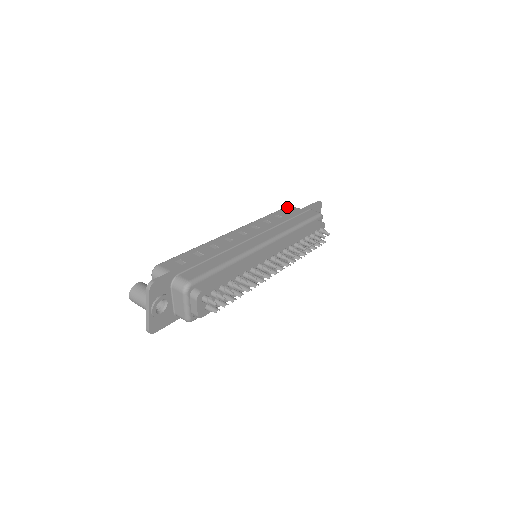
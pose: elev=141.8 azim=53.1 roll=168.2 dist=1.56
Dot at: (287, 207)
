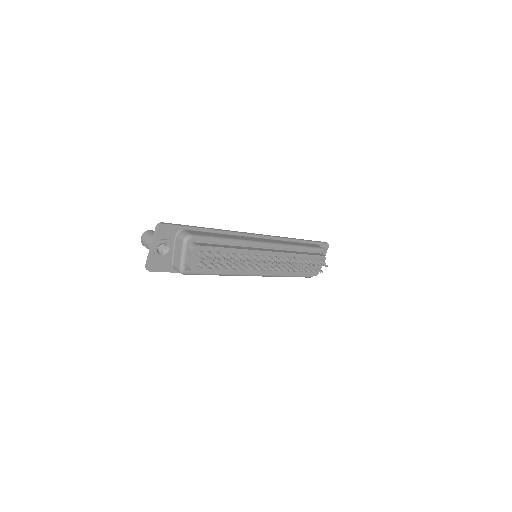
Dot at: occluded
